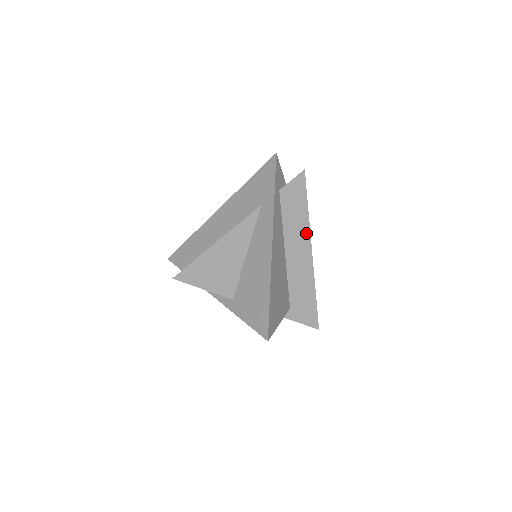
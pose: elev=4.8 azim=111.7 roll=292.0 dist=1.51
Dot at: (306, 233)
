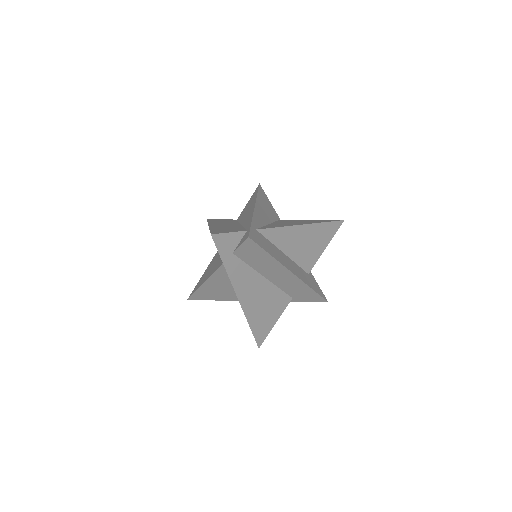
Dot at: (280, 267)
